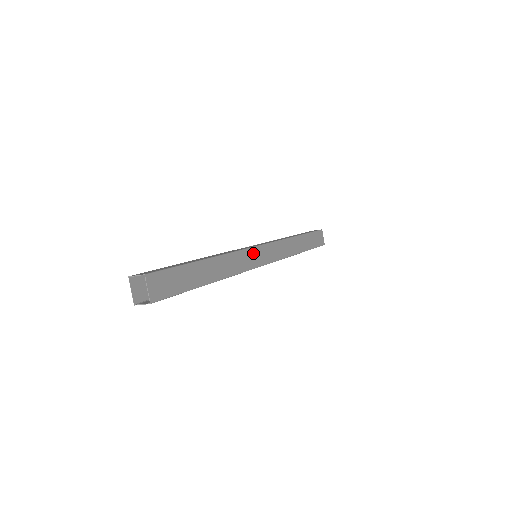
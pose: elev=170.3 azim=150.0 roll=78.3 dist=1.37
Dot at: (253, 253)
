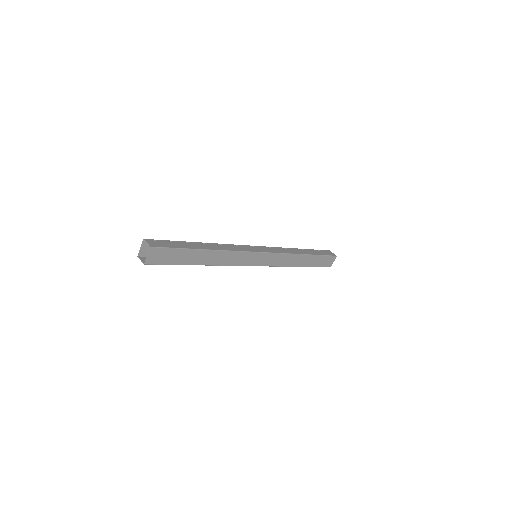
Dot at: (251, 256)
